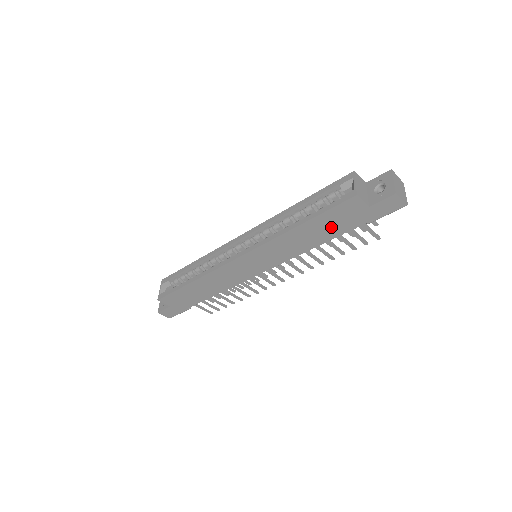
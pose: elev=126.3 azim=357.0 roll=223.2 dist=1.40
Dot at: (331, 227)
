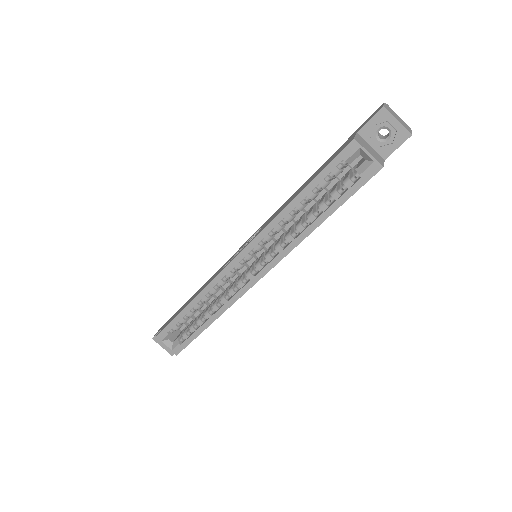
Dot at: occluded
